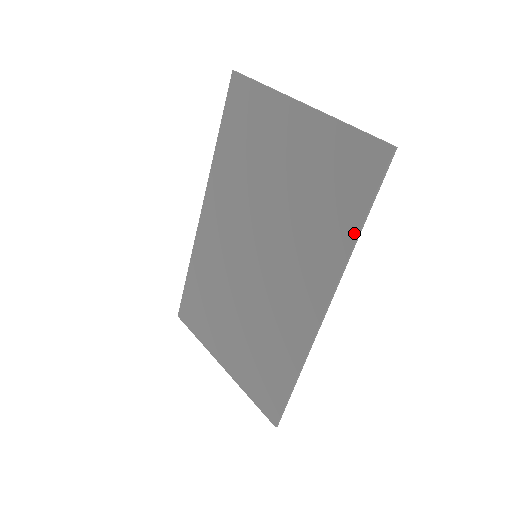
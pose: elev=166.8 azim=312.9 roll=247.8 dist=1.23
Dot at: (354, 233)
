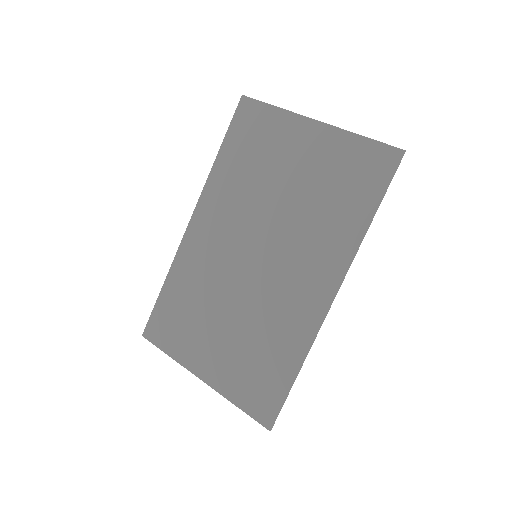
Dot at: (367, 221)
